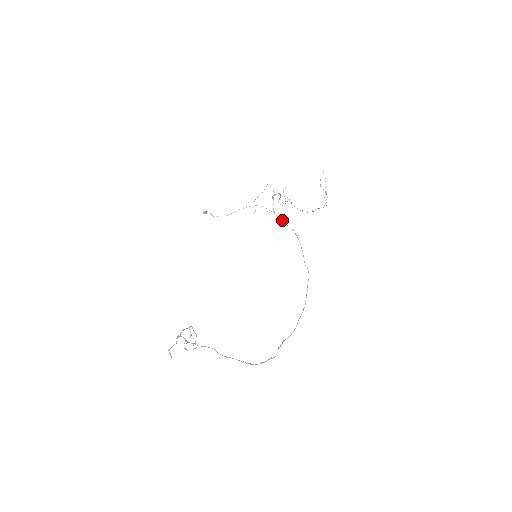
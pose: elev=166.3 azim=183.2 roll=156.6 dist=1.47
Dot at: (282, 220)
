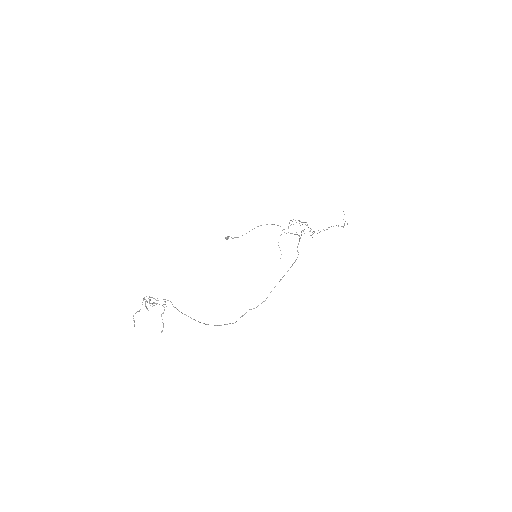
Dot at: occluded
